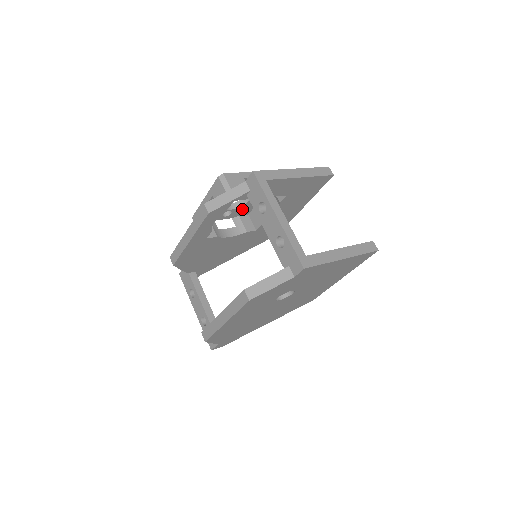
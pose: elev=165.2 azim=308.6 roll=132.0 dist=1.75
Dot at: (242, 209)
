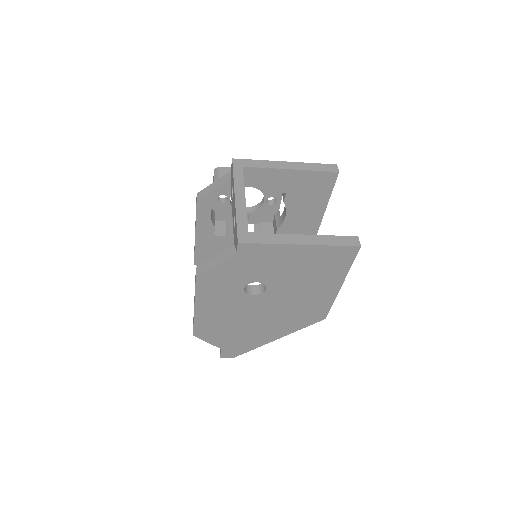
Dot at: (261, 214)
